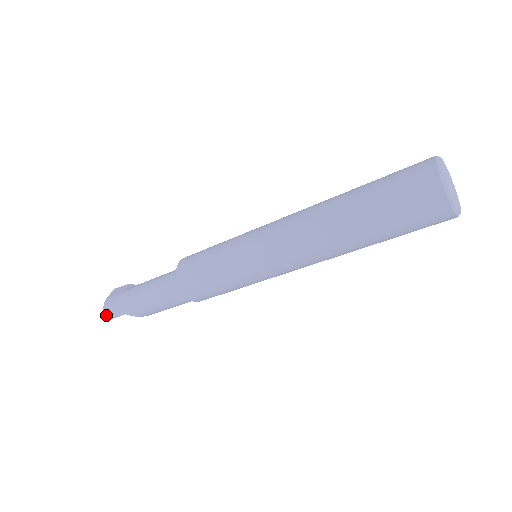
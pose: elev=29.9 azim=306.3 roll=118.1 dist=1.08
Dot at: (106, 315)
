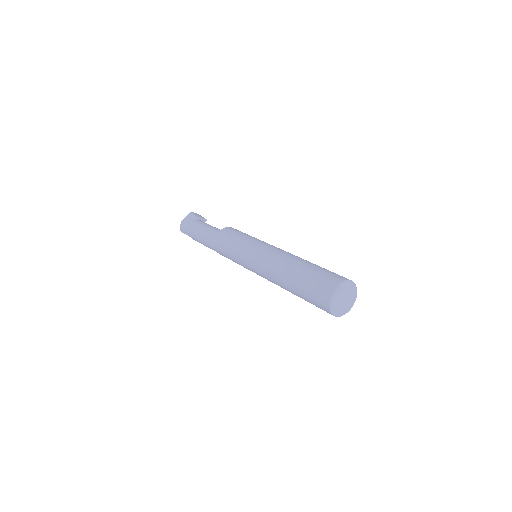
Dot at: (181, 229)
